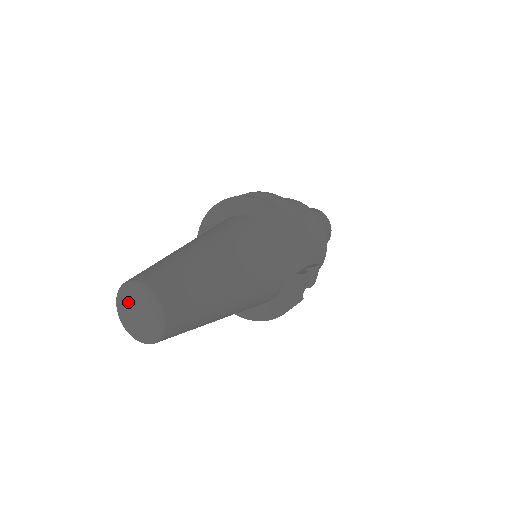
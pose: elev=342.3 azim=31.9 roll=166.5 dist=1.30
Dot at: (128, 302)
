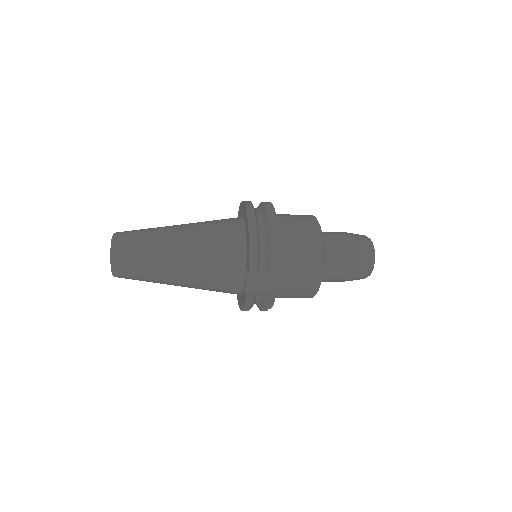
Dot at: occluded
